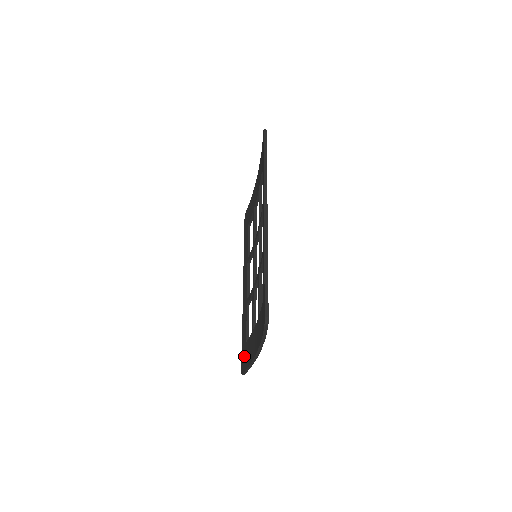
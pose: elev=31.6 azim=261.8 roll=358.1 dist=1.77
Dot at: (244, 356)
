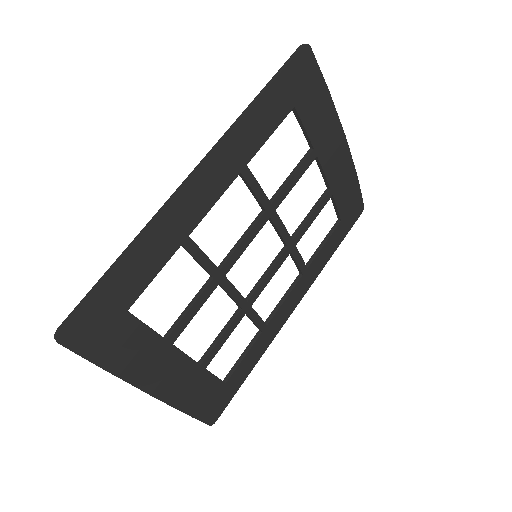
Dot at: occluded
